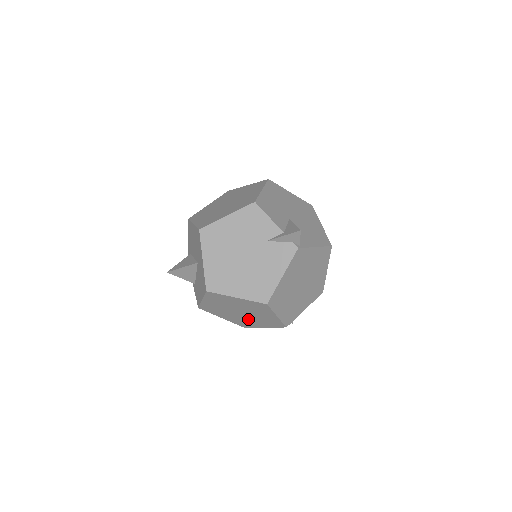
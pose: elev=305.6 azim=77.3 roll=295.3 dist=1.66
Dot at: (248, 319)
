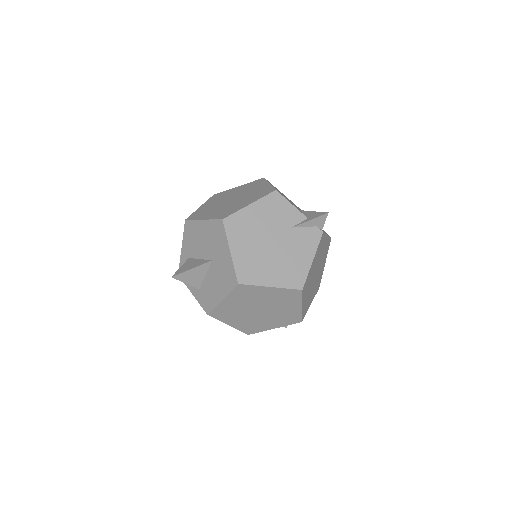
Dot at: (262, 319)
